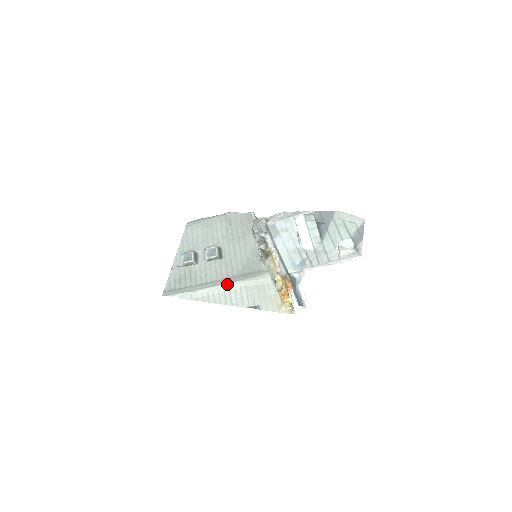
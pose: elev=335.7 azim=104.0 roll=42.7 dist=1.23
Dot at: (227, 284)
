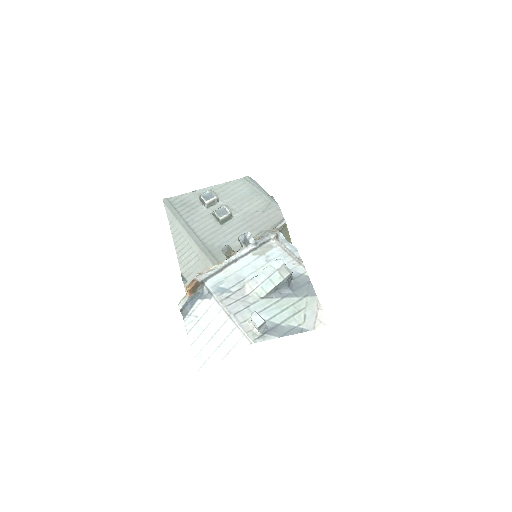
Dot at: (194, 242)
